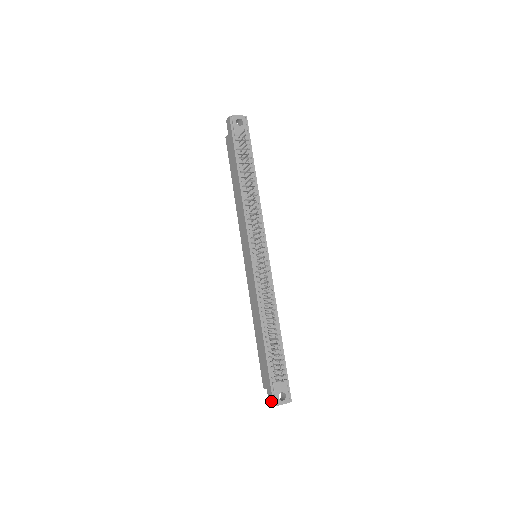
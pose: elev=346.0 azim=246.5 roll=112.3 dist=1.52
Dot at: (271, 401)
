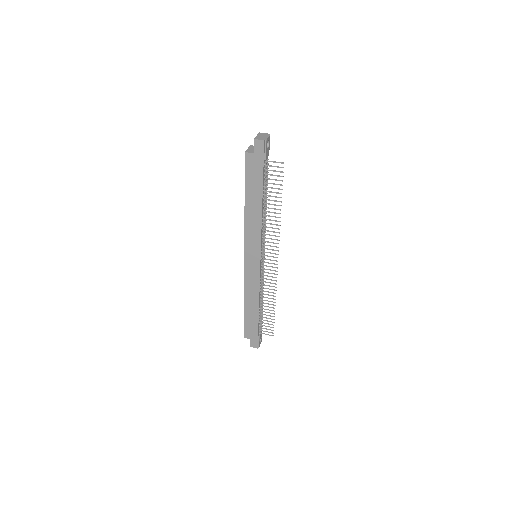
Dot at: (255, 346)
